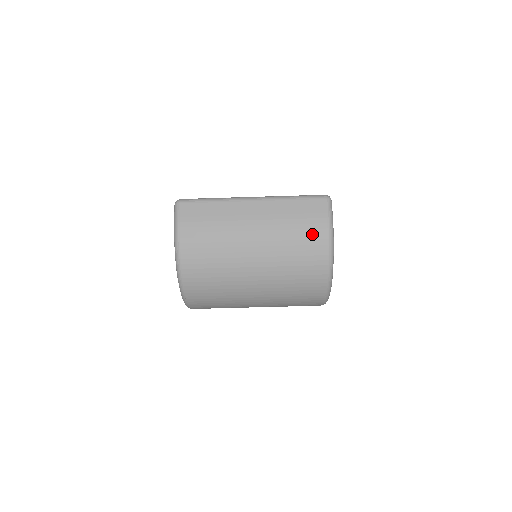
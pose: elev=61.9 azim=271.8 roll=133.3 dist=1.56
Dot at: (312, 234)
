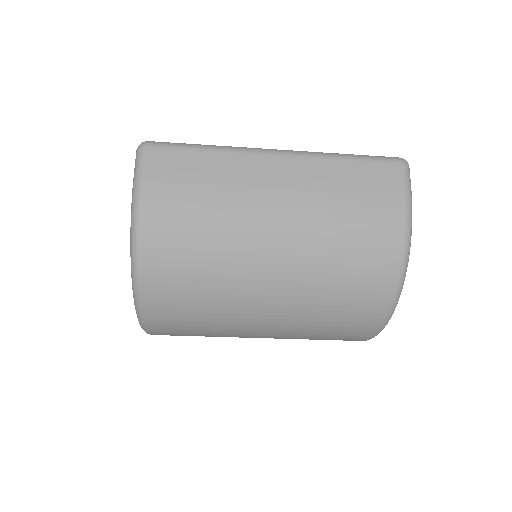
Dot at: (378, 221)
